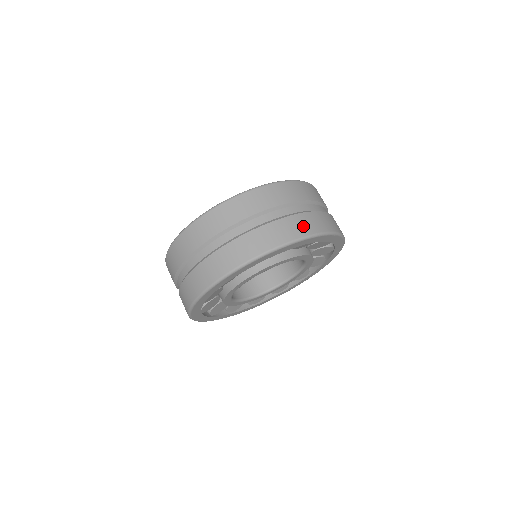
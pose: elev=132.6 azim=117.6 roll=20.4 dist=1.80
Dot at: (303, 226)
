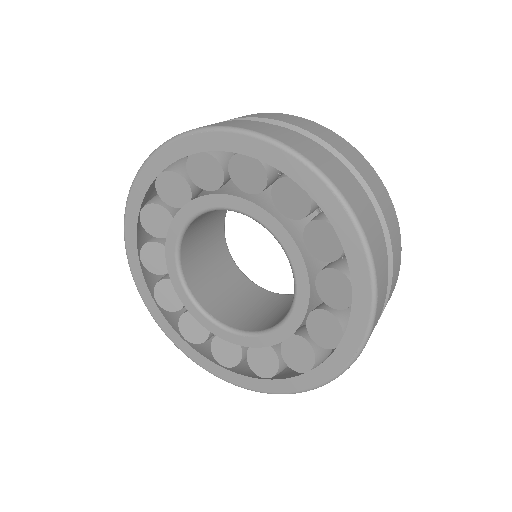
Dot at: (295, 141)
